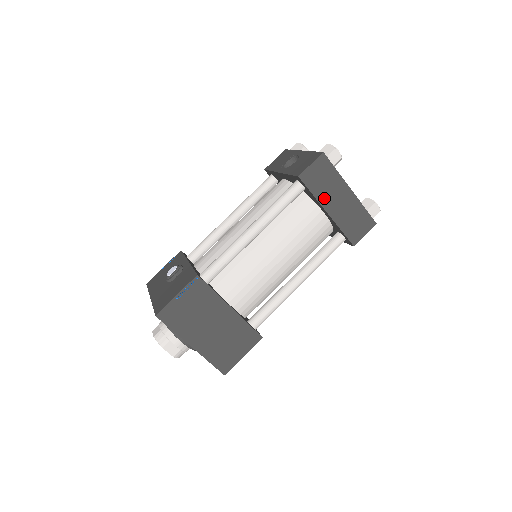
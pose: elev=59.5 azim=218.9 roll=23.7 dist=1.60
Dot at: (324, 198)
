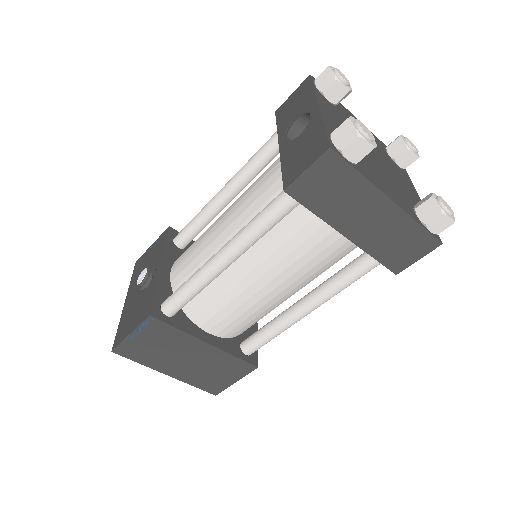
Dot at: (337, 217)
